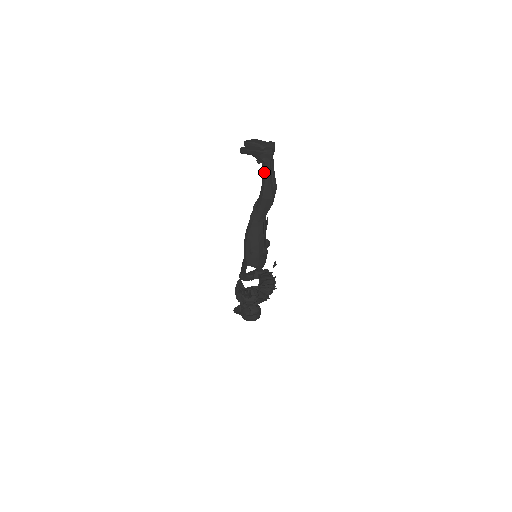
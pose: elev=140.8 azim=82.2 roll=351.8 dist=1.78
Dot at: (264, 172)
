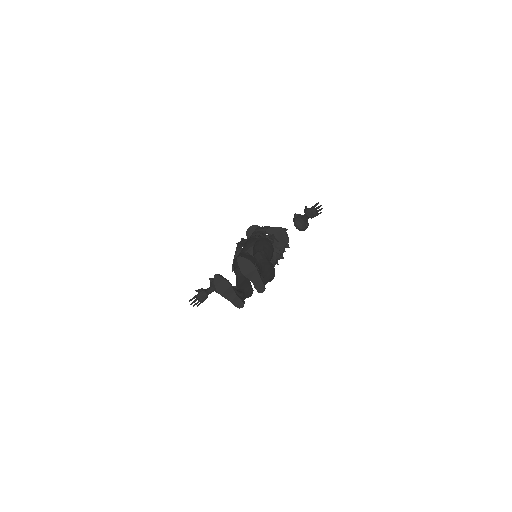
Dot at: occluded
